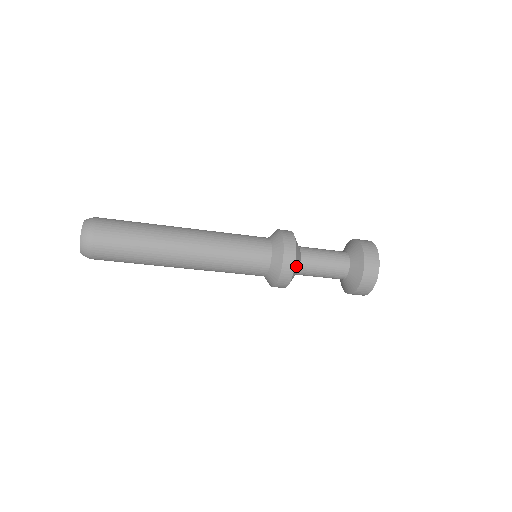
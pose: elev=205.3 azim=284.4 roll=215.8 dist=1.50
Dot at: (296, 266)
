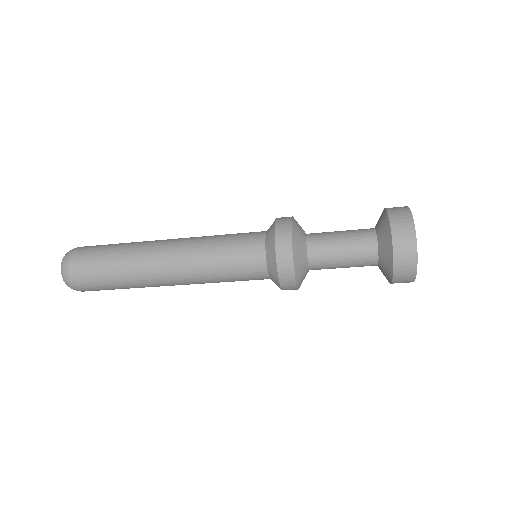
Dot at: (296, 232)
